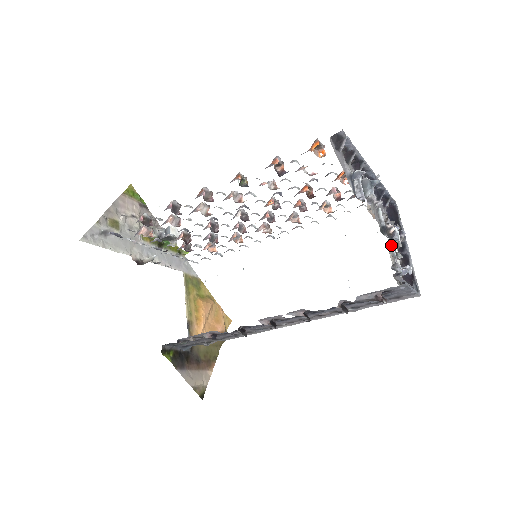
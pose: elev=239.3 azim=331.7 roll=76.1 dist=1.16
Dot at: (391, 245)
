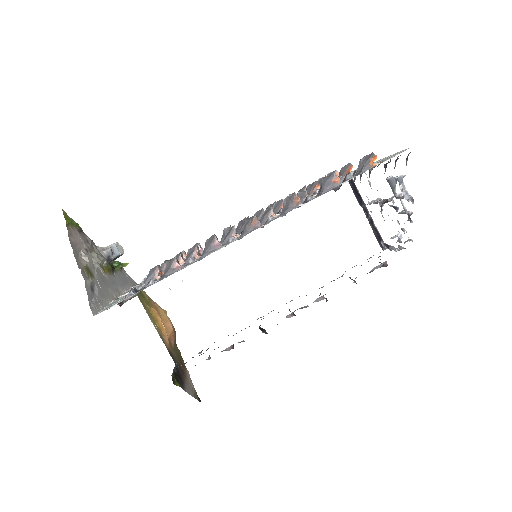
Dot at: occluded
